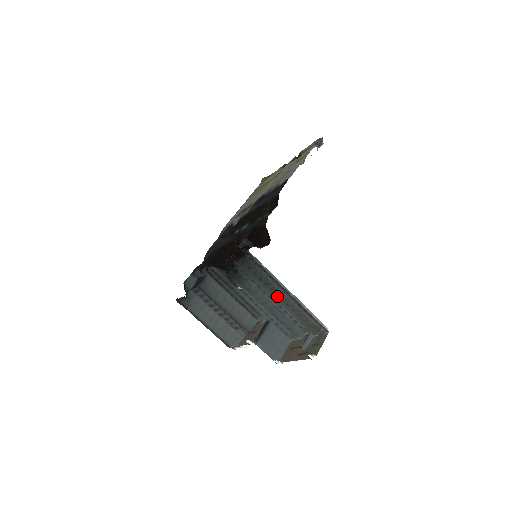
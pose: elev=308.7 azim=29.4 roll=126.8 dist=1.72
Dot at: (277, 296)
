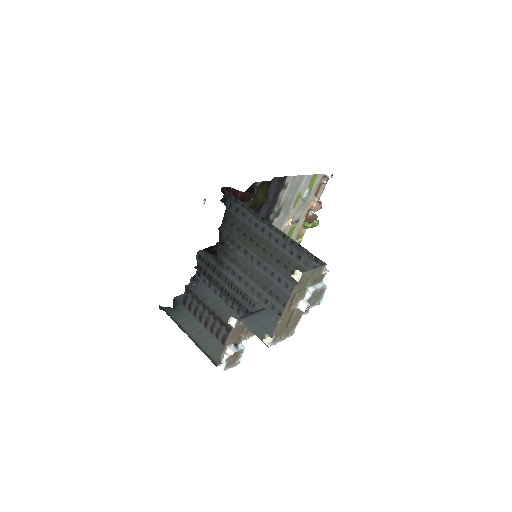
Dot at: (265, 254)
